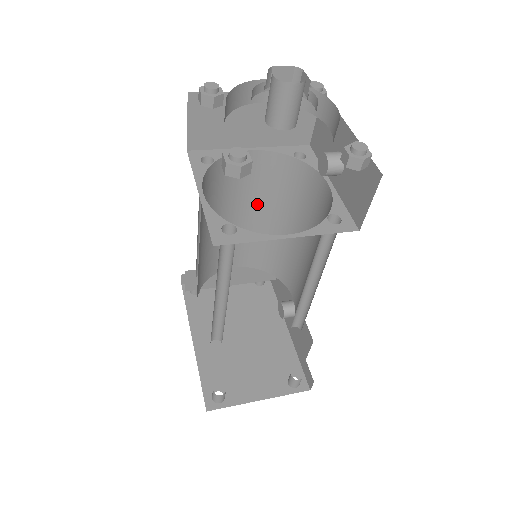
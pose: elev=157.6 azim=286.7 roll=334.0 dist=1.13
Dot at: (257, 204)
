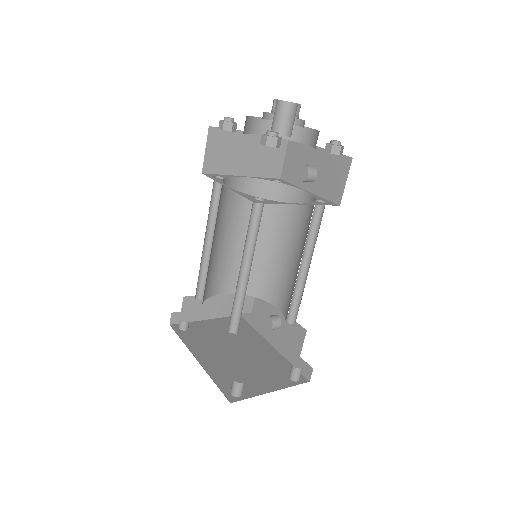
Dot at: (245, 226)
